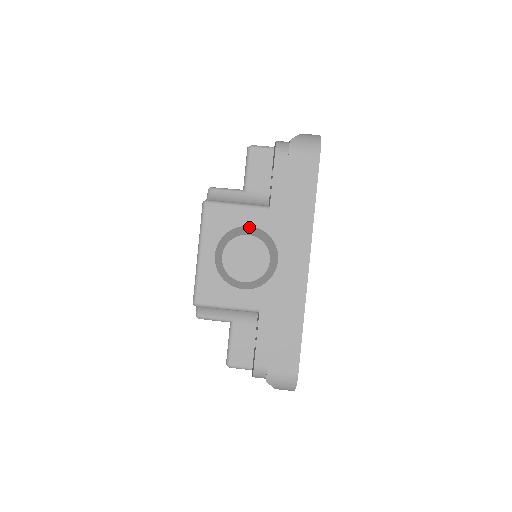
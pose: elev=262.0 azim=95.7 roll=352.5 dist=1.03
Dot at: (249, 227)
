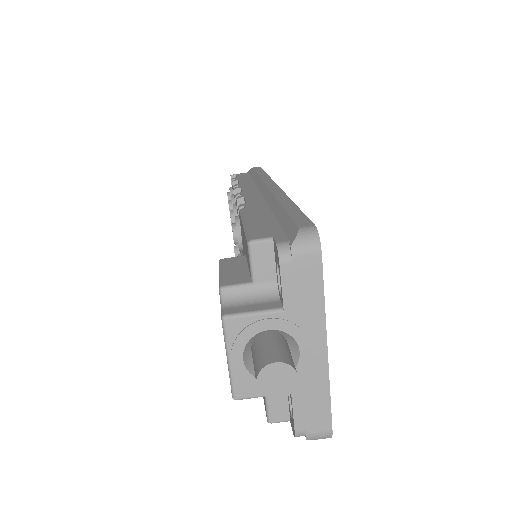
Dot at: (268, 330)
